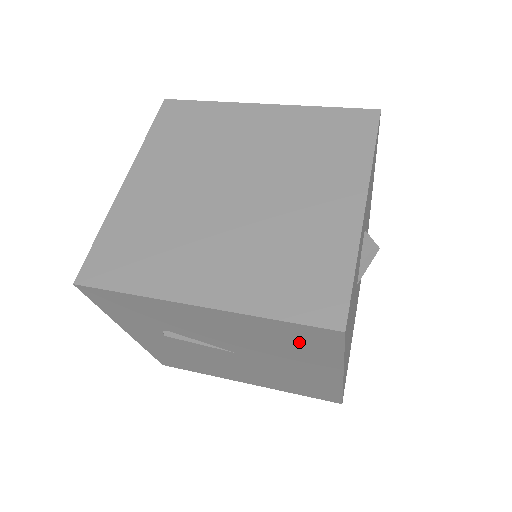
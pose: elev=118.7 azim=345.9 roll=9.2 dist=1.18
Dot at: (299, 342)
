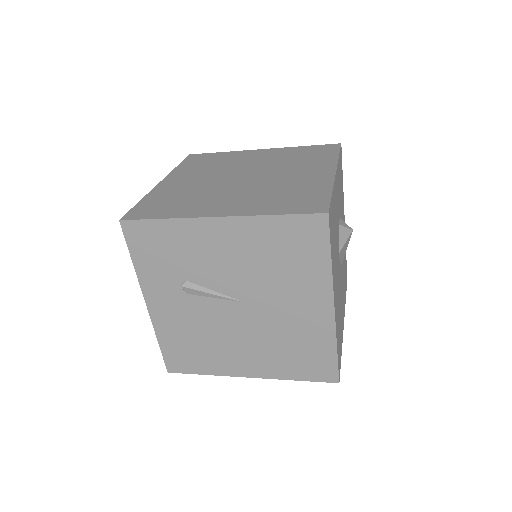
Dot at: (295, 250)
